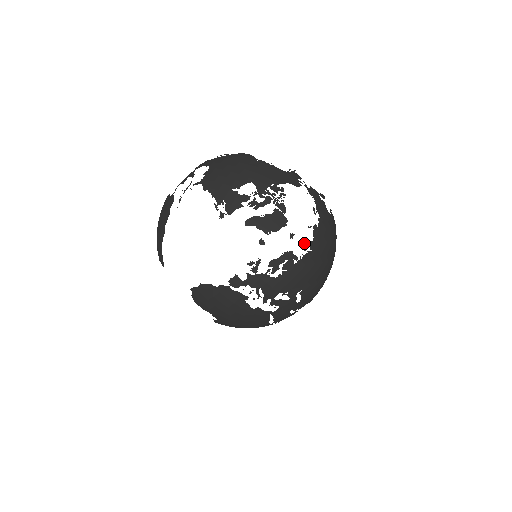
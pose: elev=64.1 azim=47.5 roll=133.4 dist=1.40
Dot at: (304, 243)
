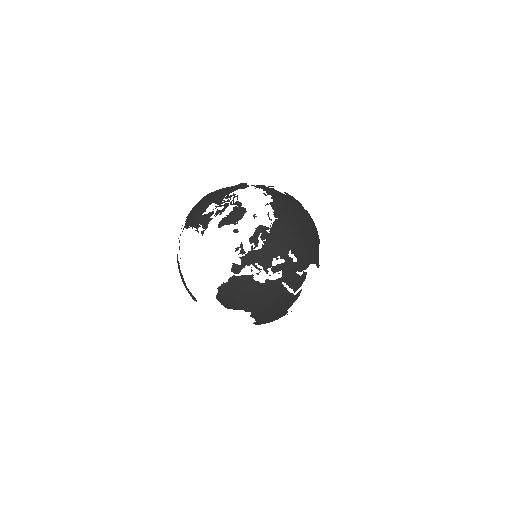
Dot at: occluded
